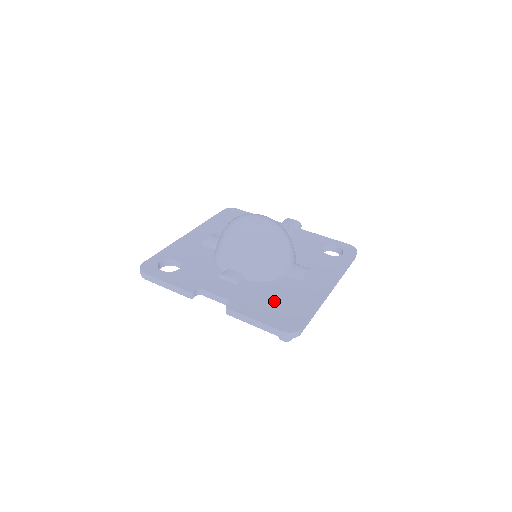
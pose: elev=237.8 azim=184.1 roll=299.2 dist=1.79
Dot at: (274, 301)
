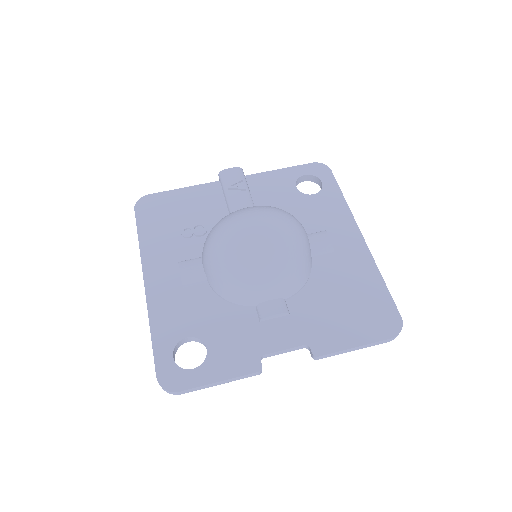
Dot at: (343, 305)
